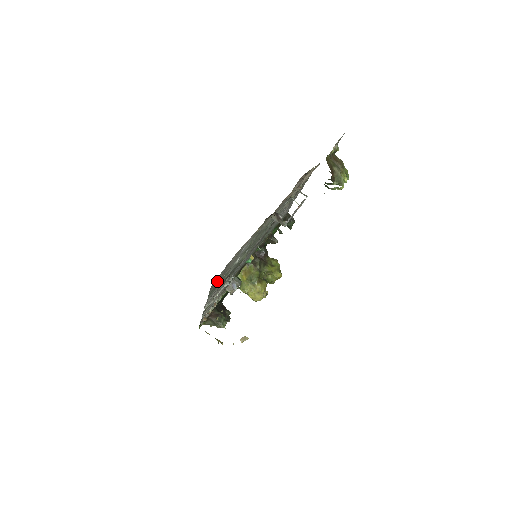
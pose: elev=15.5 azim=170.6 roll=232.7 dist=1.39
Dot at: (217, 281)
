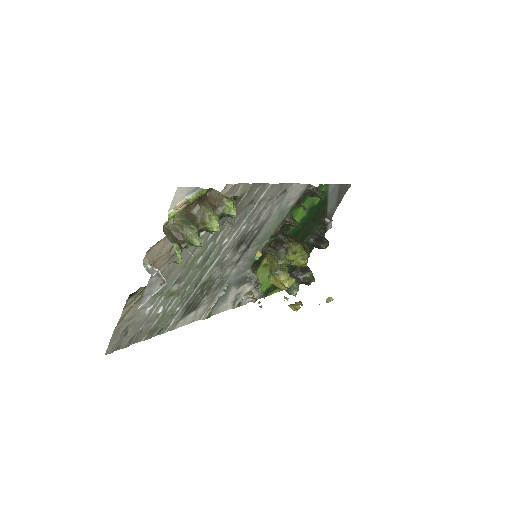
Dot at: (143, 333)
